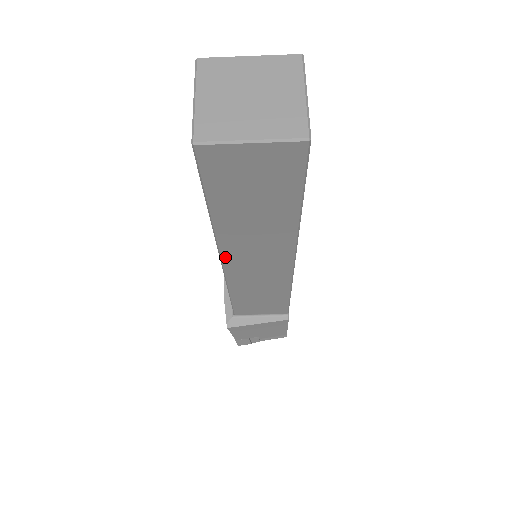
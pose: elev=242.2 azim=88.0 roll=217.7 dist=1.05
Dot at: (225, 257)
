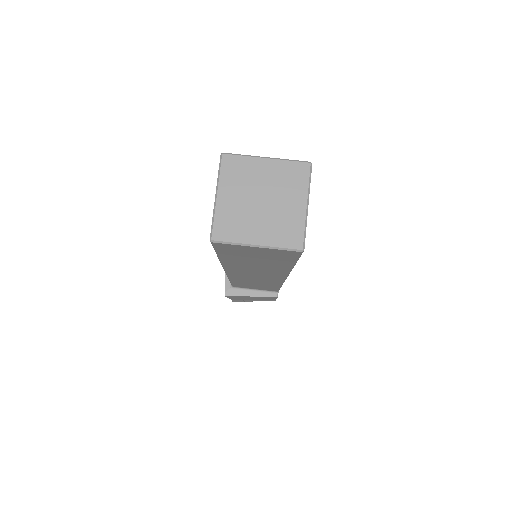
Dot at: (229, 271)
